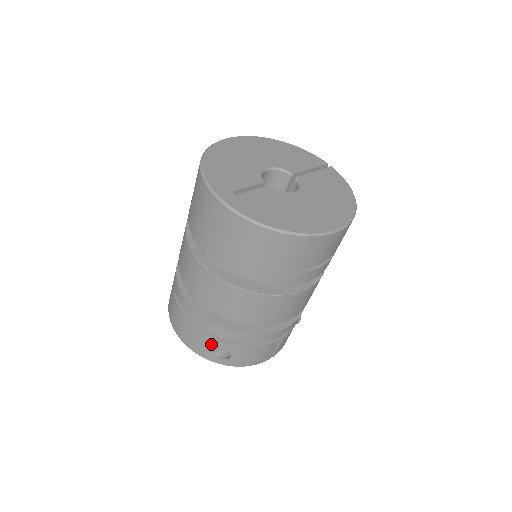
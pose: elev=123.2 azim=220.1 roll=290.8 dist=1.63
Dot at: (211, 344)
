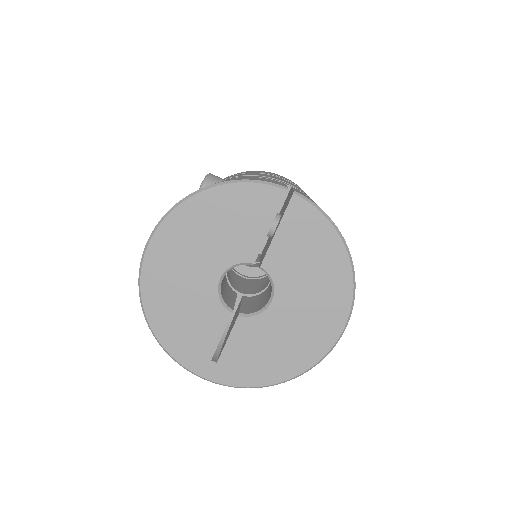
Dot at: occluded
